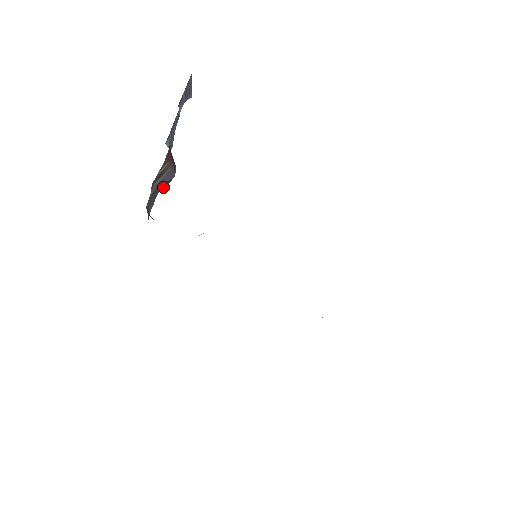
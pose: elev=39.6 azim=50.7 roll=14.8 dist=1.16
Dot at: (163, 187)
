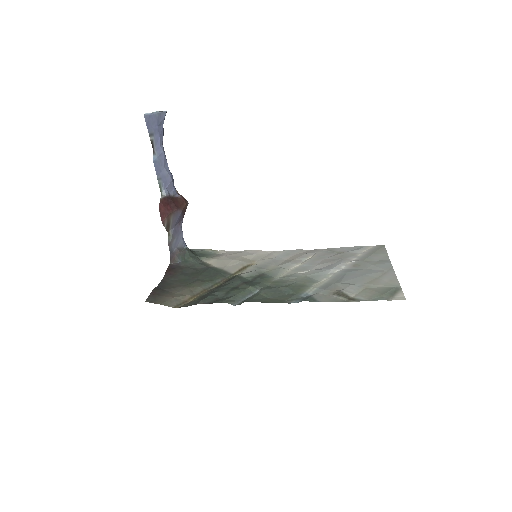
Dot at: (181, 218)
